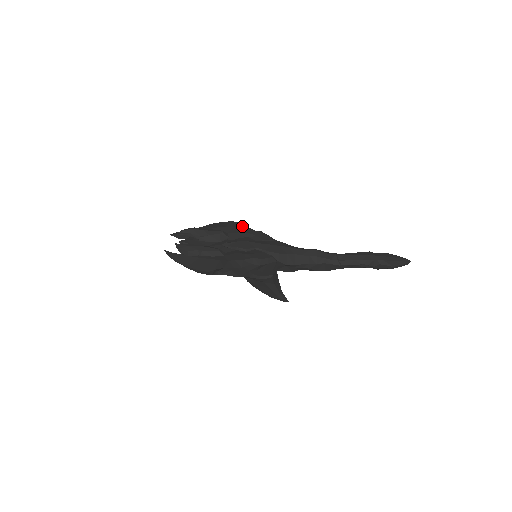
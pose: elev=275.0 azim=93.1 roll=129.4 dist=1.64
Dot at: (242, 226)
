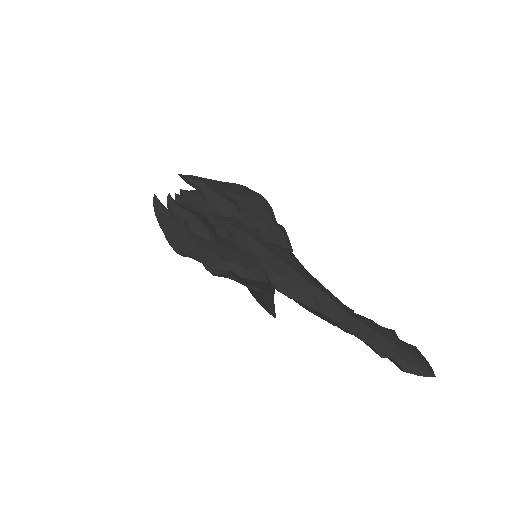
Dot at: (265, 209)
